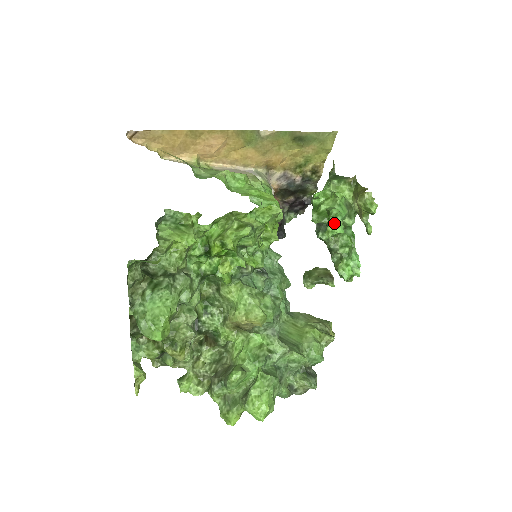
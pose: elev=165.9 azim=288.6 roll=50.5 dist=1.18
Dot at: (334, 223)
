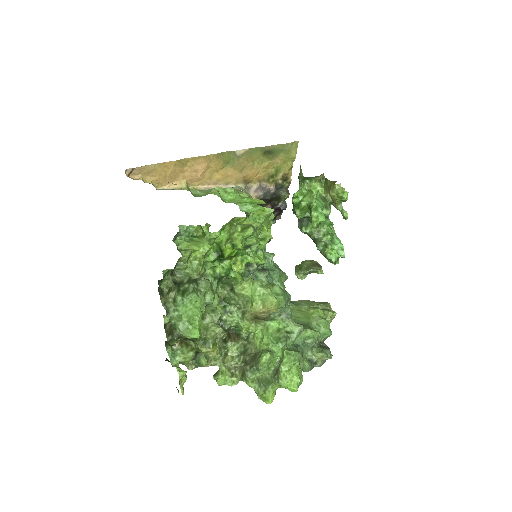
Dot at: (316, 214)
